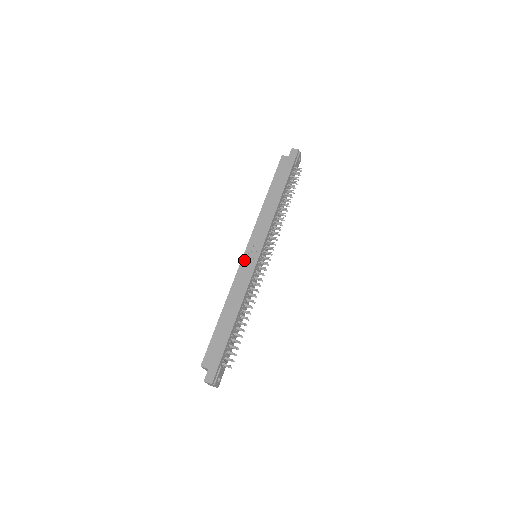
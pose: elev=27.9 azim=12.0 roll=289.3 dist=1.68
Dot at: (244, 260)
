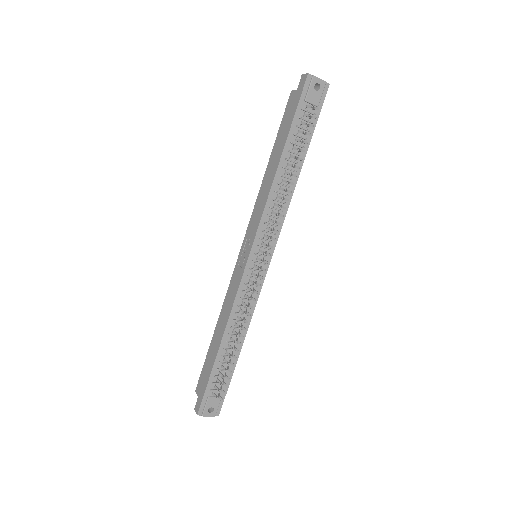
Dot at: (237, 265)
